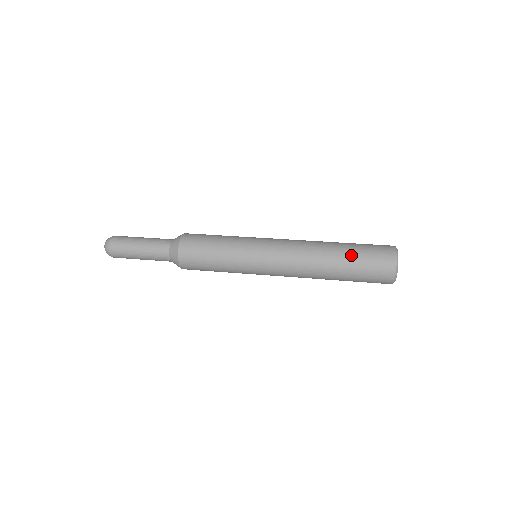
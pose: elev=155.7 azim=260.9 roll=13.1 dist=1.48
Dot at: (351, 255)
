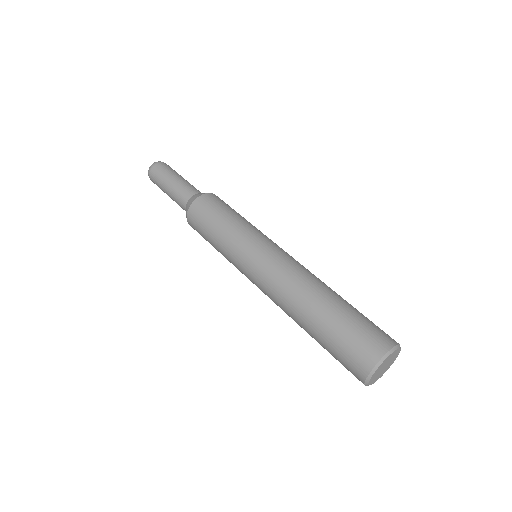
Dot at: (330, 324)
